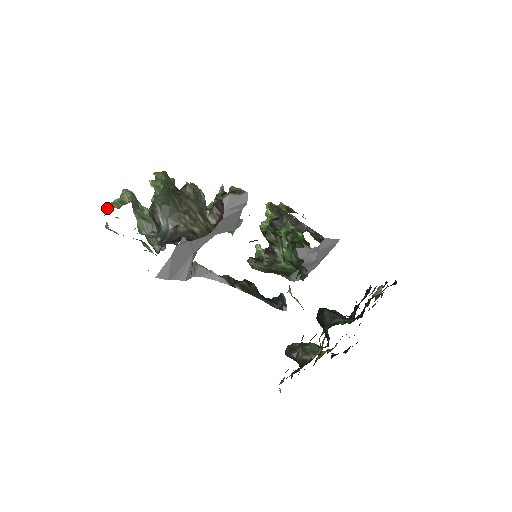
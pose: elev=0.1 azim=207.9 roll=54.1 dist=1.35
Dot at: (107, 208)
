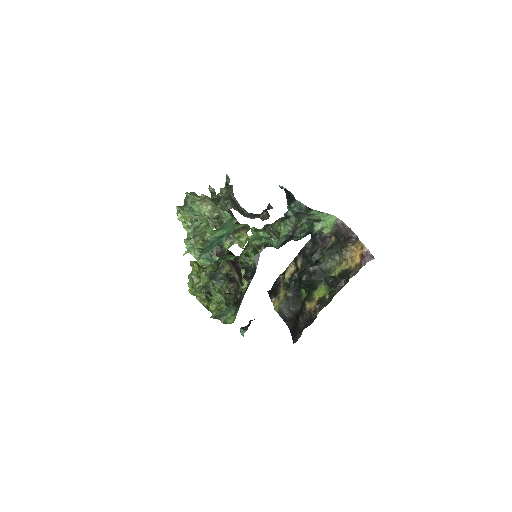
Dot at: (204, 200)
